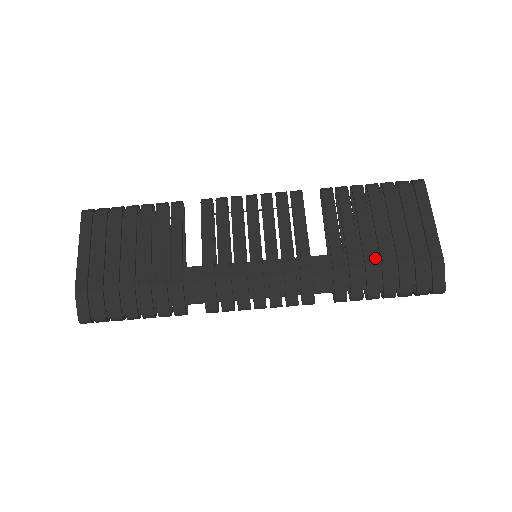
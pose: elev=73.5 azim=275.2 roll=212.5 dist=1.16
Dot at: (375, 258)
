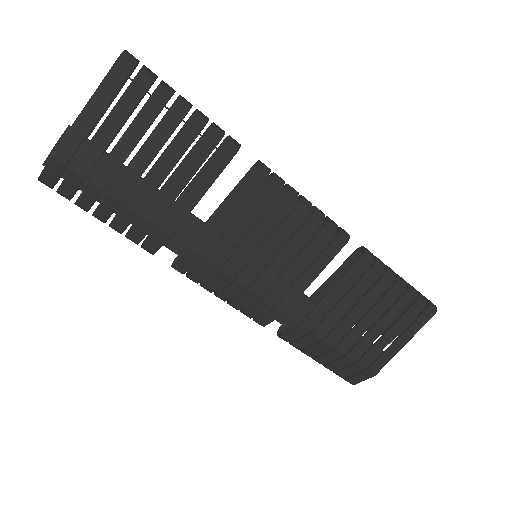
Dot at: (337, 340)
